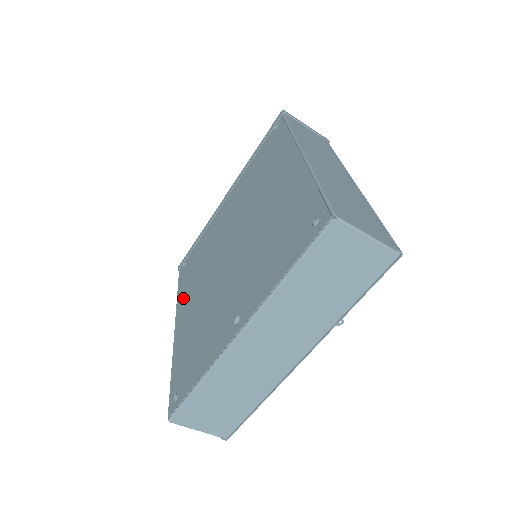
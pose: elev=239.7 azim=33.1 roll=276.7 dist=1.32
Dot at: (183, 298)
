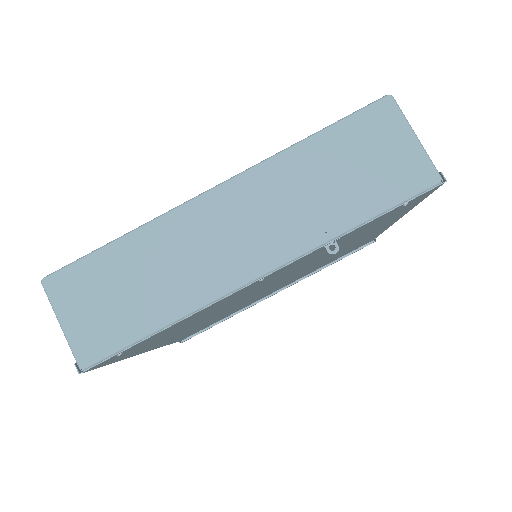
Dot at: occluded
